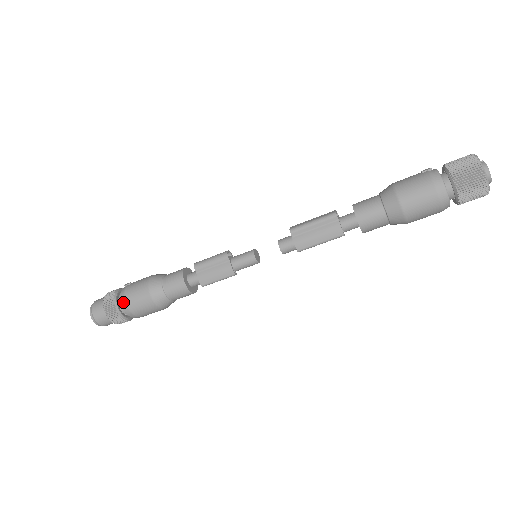
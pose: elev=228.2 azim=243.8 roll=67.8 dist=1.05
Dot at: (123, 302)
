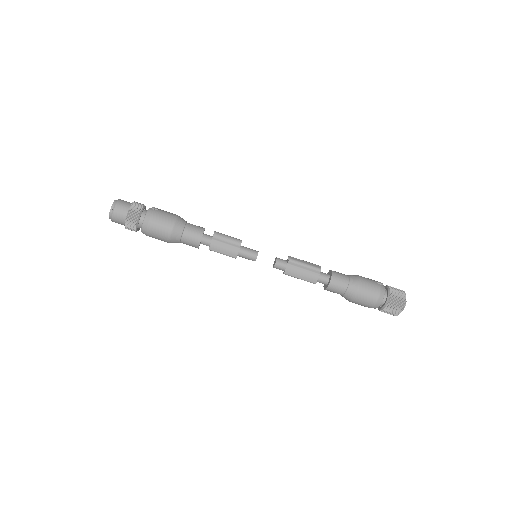
Dot at: (147, 221)
